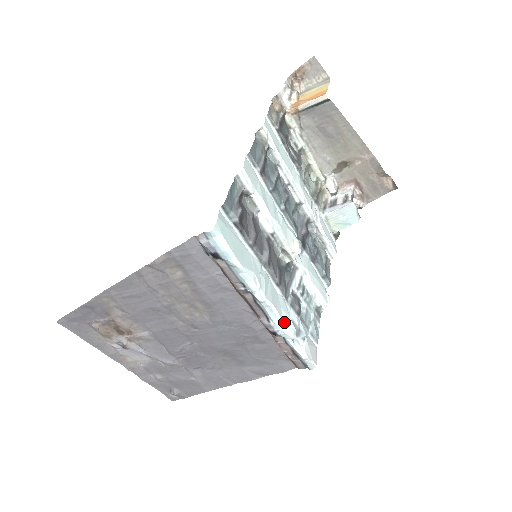
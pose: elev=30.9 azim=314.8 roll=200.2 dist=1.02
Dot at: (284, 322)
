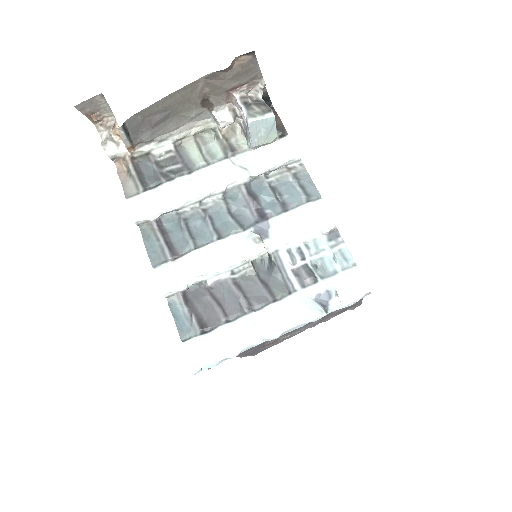
Dot at: (305, 321)
